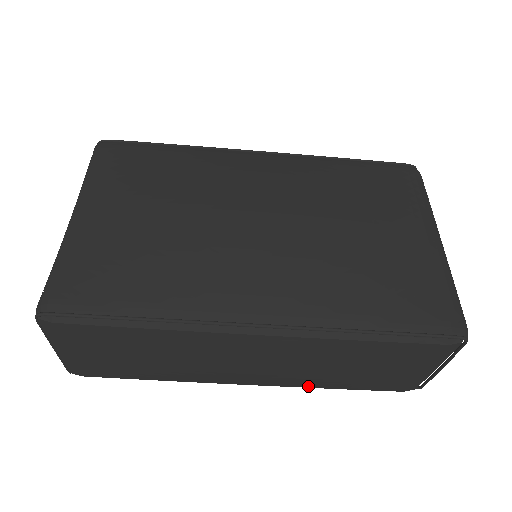
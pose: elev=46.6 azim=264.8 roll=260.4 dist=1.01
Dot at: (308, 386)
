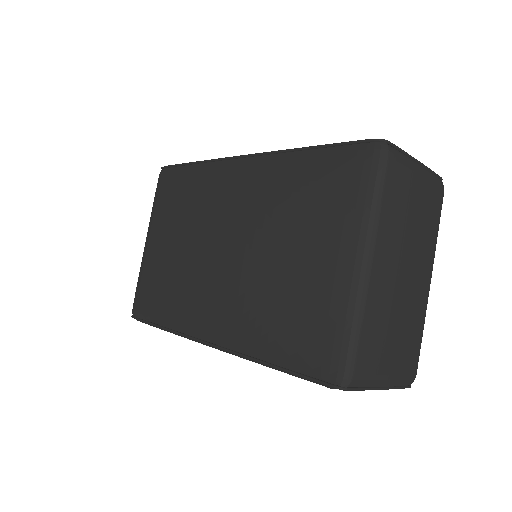
Dot at: occluded
